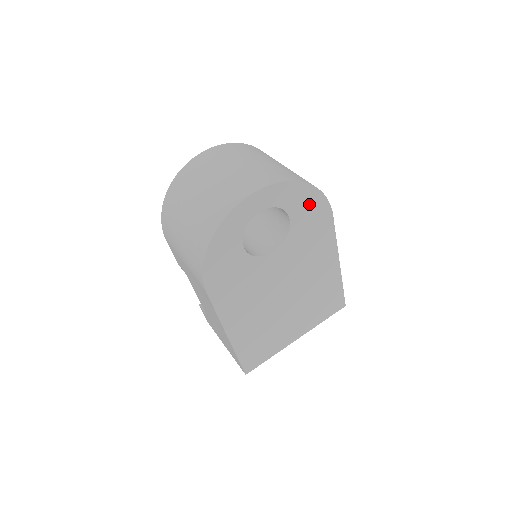
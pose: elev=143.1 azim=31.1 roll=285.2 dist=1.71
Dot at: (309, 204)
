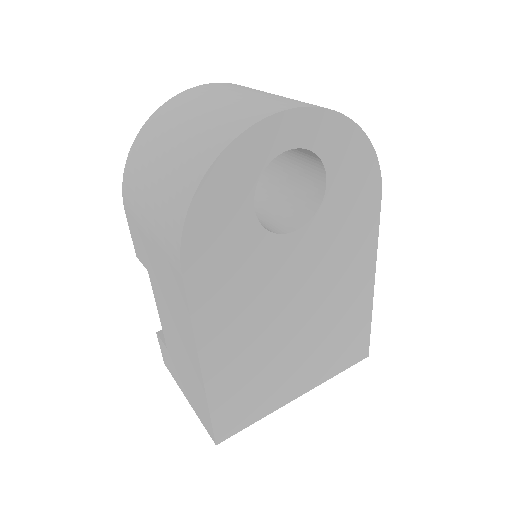
Dot at: (356, 166)
